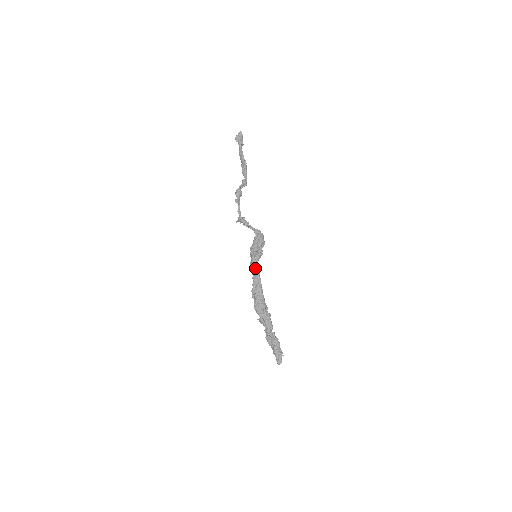
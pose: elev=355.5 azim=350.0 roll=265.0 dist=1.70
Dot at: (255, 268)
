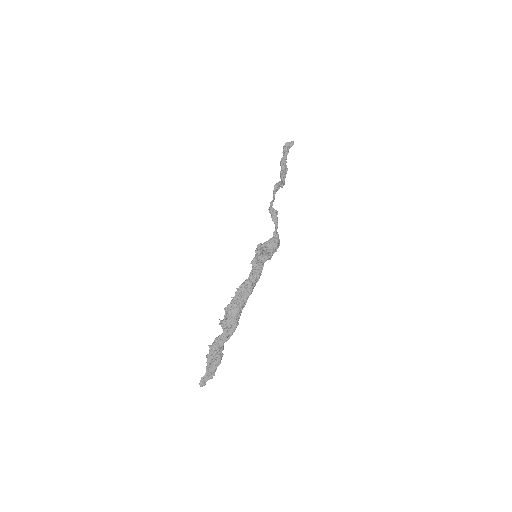
Dot at: (260, 266)
